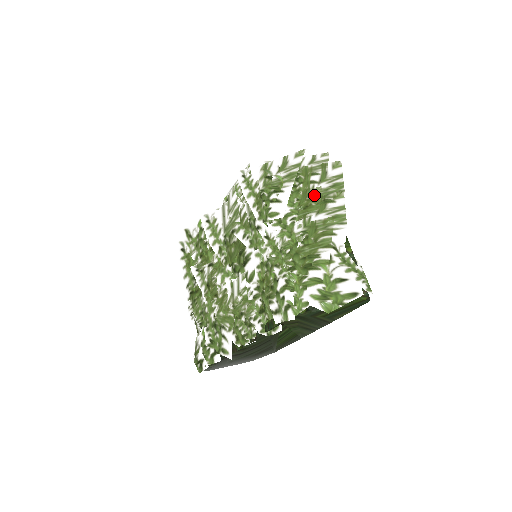
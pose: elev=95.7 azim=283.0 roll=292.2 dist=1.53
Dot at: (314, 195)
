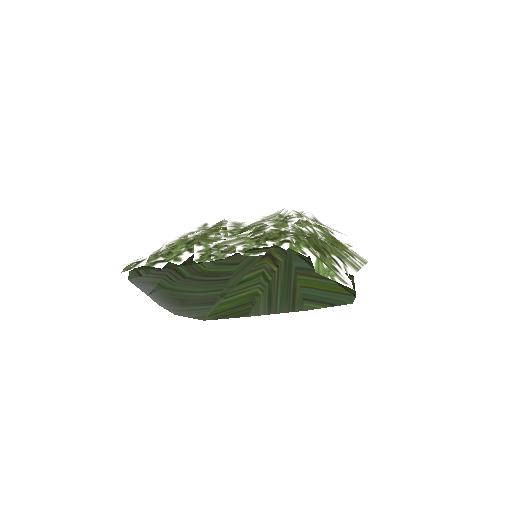
Dot at: (344, 243)
